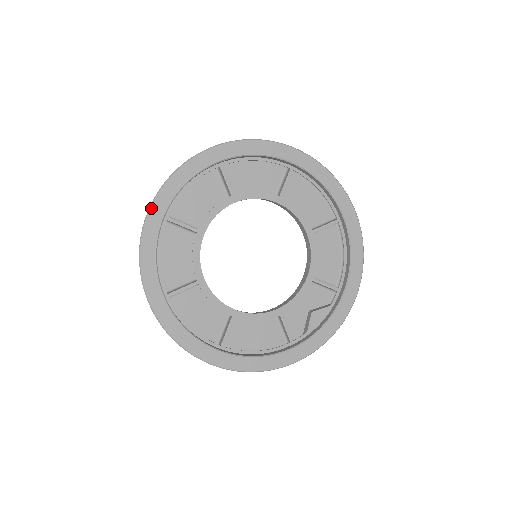
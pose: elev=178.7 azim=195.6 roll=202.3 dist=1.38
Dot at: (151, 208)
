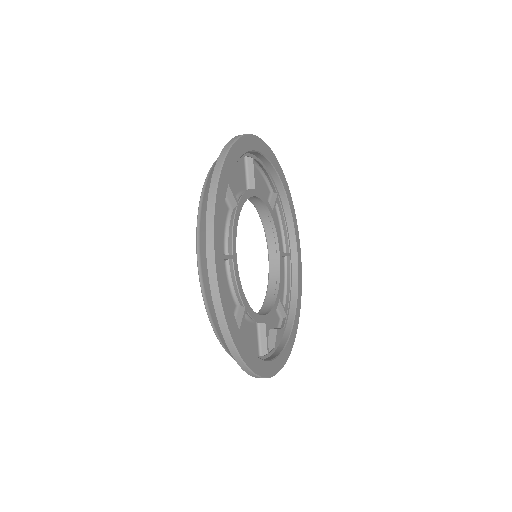
Dot at: (227, 155)
